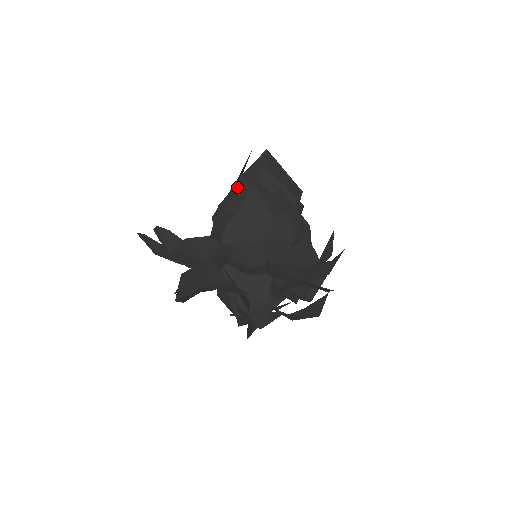
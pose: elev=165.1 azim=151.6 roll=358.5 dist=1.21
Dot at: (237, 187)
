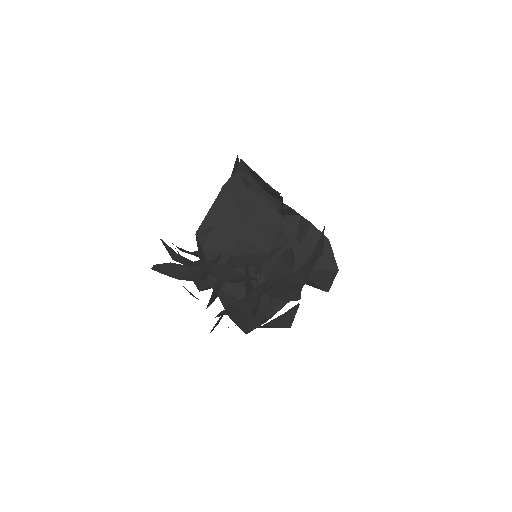
Dot at: occluded
